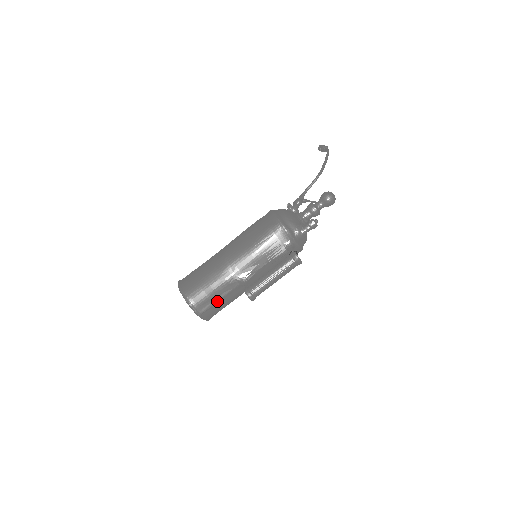
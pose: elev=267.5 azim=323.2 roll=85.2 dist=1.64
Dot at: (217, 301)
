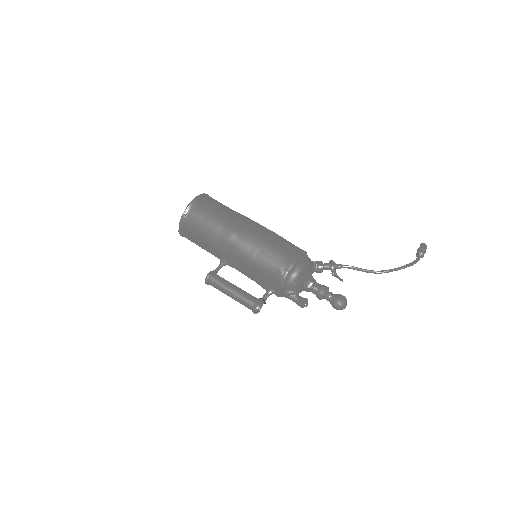
Dot at: (198, 244)
